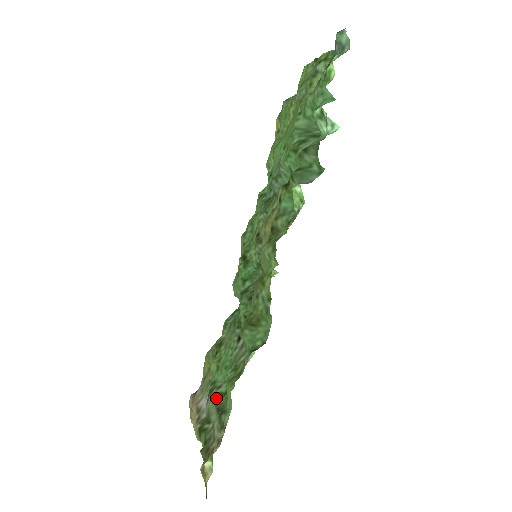
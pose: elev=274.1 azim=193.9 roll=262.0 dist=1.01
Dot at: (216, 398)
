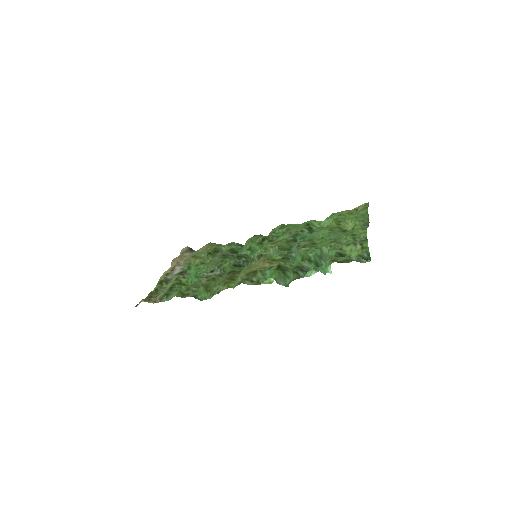
Dot at: (177, 281)
